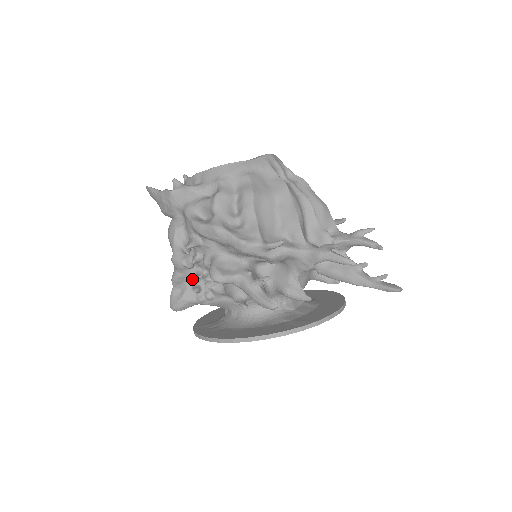
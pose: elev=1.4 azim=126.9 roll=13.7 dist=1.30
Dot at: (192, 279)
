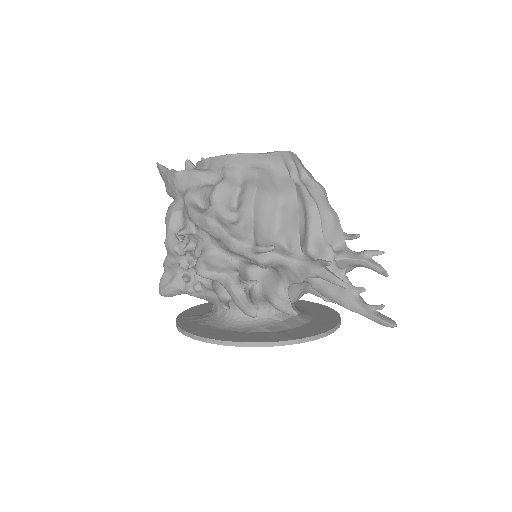
Dot at: (182, 267)
